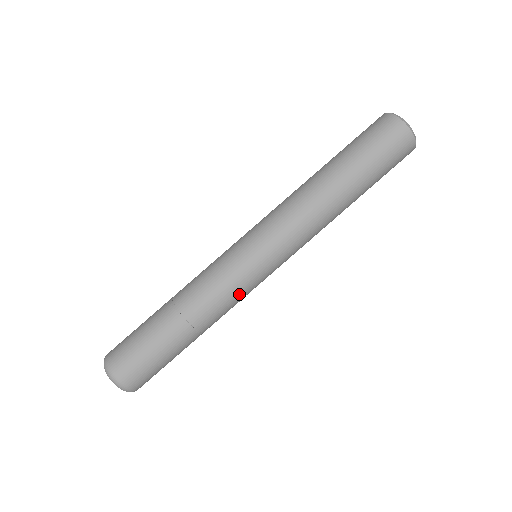
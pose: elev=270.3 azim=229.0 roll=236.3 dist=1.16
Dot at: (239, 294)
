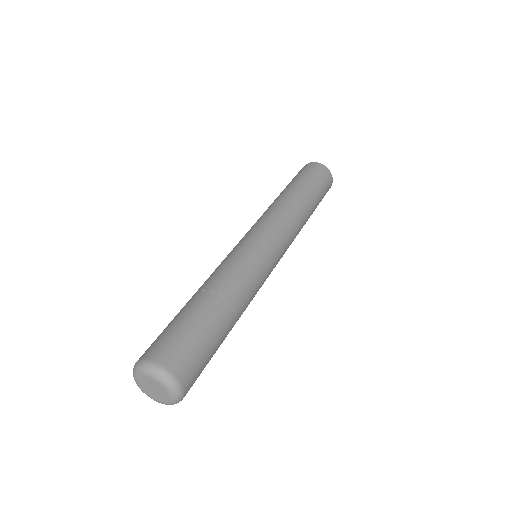
Dot at: (257, 271)
